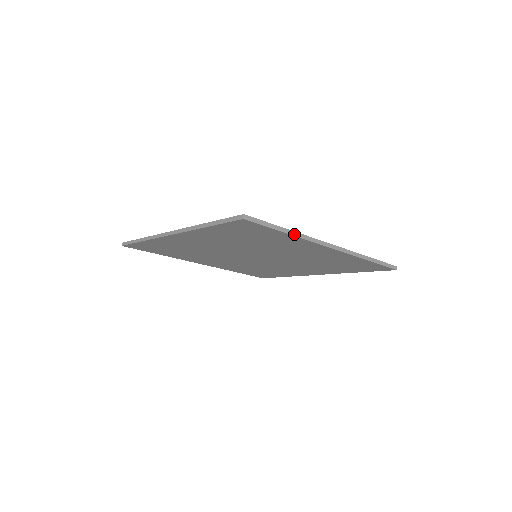
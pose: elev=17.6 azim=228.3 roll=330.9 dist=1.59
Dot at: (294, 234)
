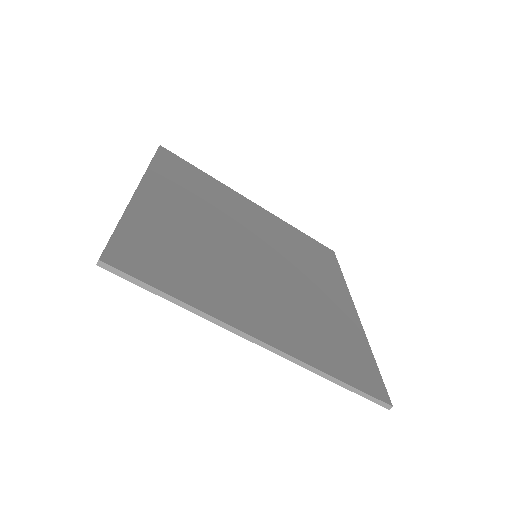
Dot at: (370, 352)
